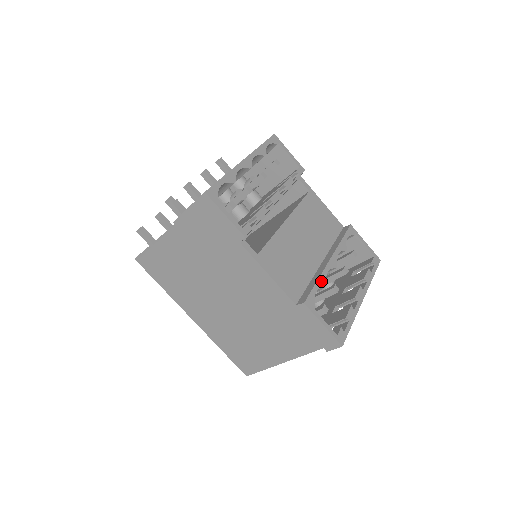
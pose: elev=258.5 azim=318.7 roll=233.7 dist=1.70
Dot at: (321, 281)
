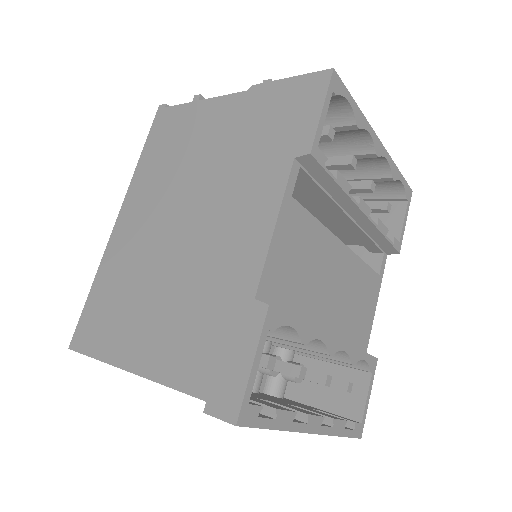
Dot at: (306, 331)
